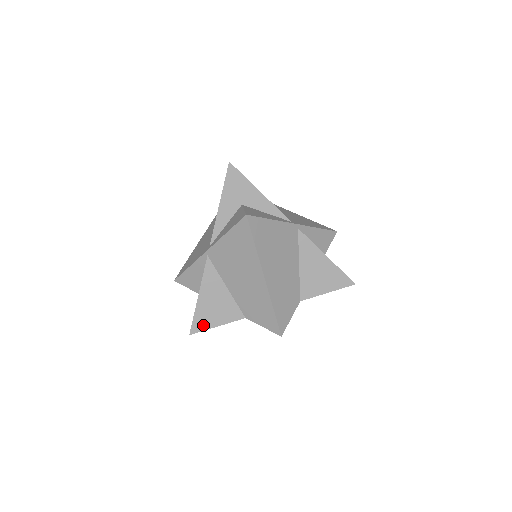
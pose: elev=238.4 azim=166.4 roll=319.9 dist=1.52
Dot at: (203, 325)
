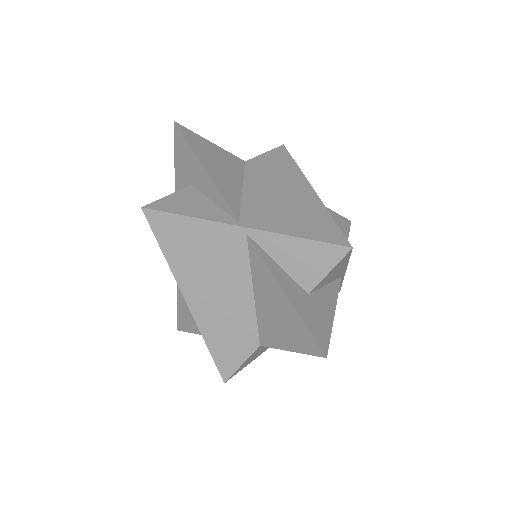
Dot at: (185, 325)
